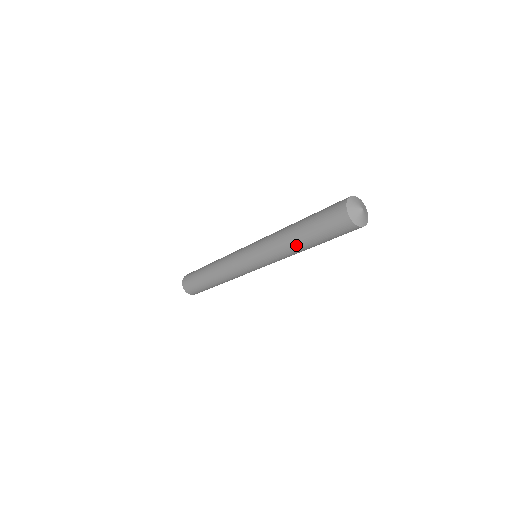
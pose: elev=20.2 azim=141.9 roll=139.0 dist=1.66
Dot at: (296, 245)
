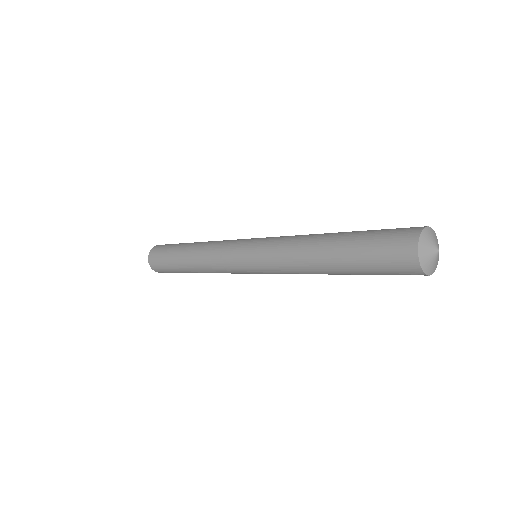
Dot at: (318, 257)
